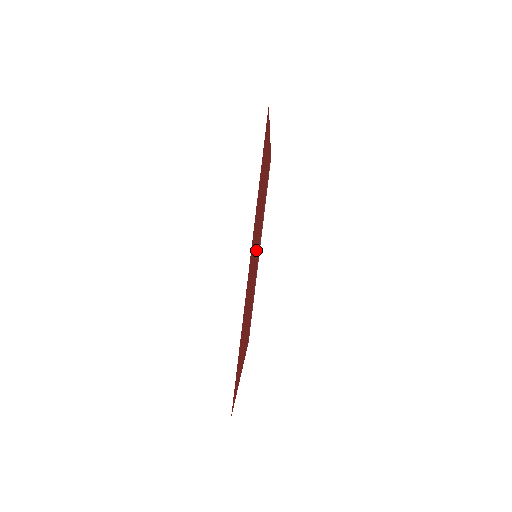
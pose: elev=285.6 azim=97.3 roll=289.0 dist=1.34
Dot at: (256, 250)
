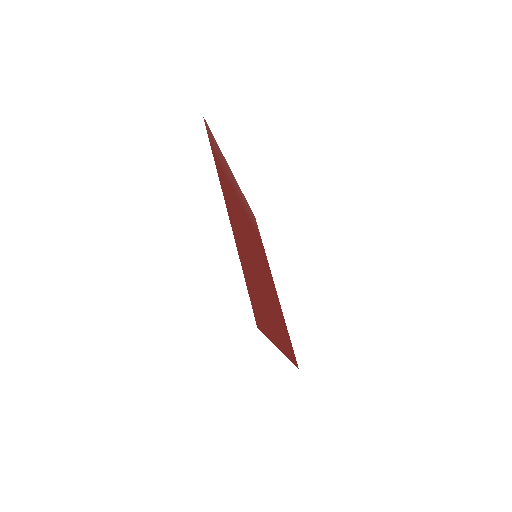
Dot at: (255, 258)
